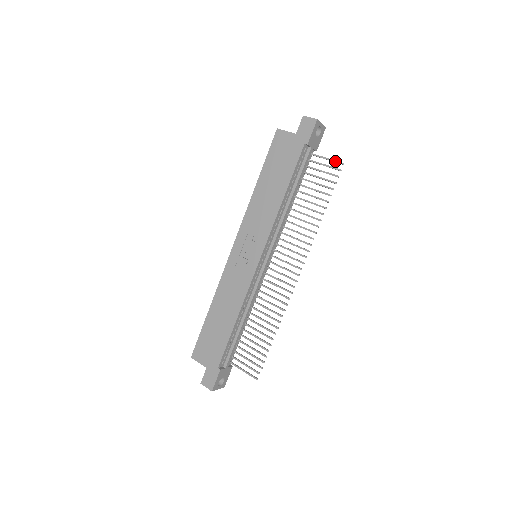
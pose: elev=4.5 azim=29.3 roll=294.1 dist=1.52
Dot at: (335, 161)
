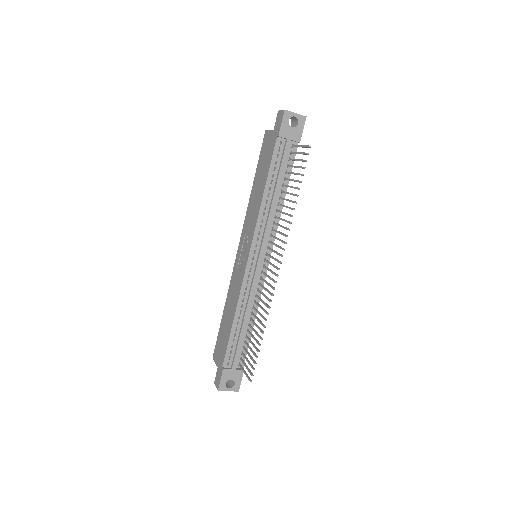
Dot at: (305, 146)
